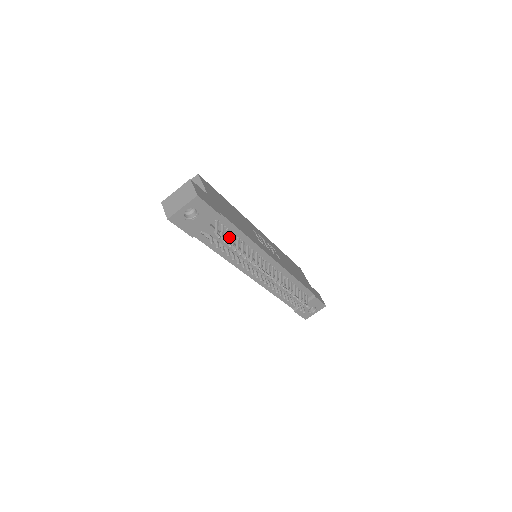
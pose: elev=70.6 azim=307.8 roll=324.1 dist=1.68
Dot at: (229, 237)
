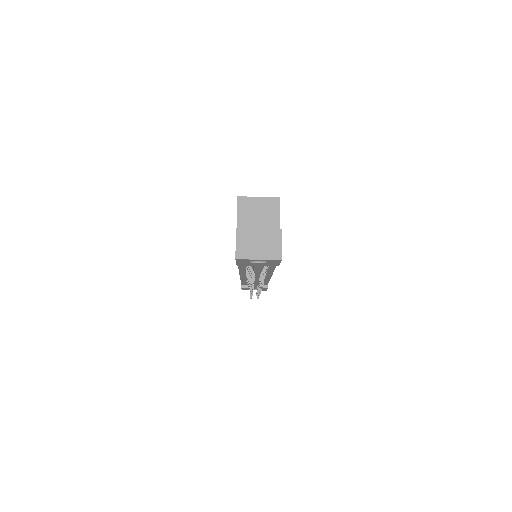
Dot at: (262, 266)
